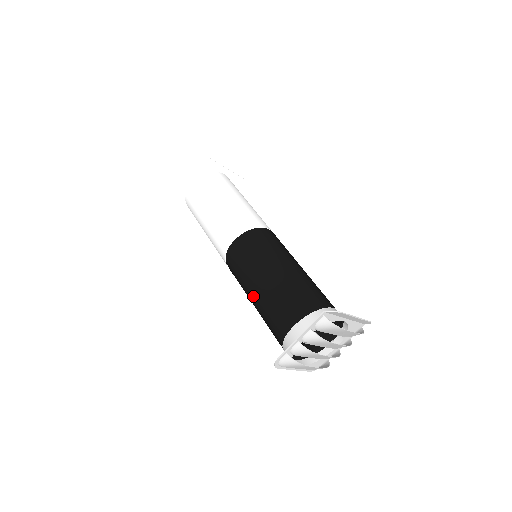
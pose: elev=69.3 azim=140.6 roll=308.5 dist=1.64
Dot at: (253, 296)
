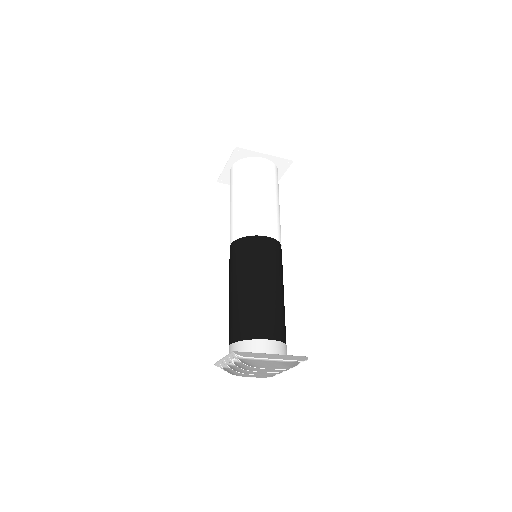
Dot at: occluded
